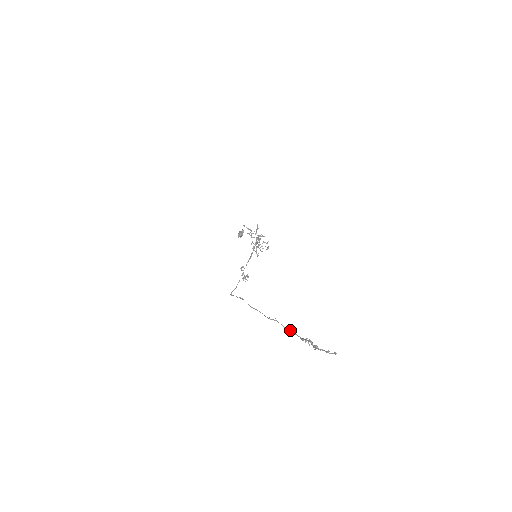
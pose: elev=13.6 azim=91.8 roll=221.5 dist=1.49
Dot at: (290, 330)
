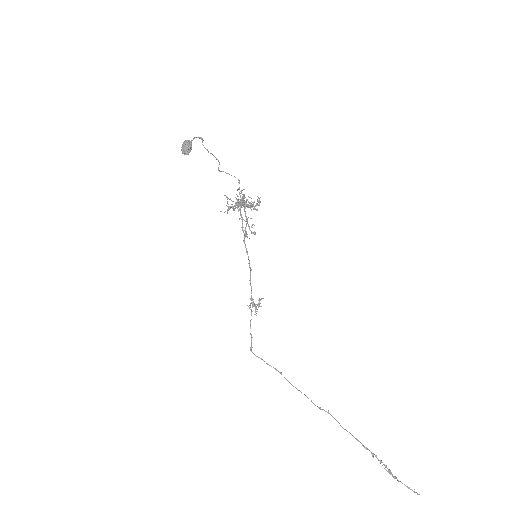
Dot at: (351, 434)
